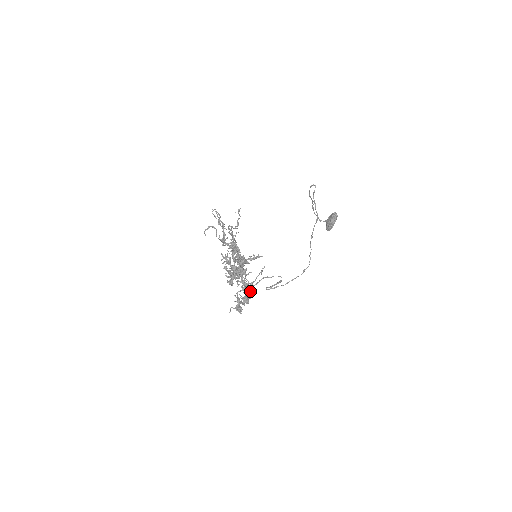
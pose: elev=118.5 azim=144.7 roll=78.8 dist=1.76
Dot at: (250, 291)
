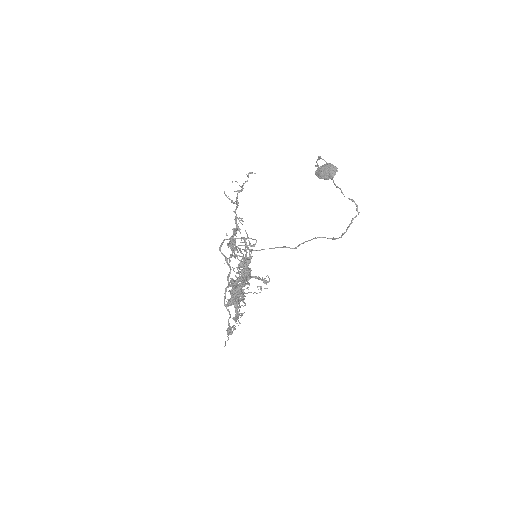
Dot at: occluded
